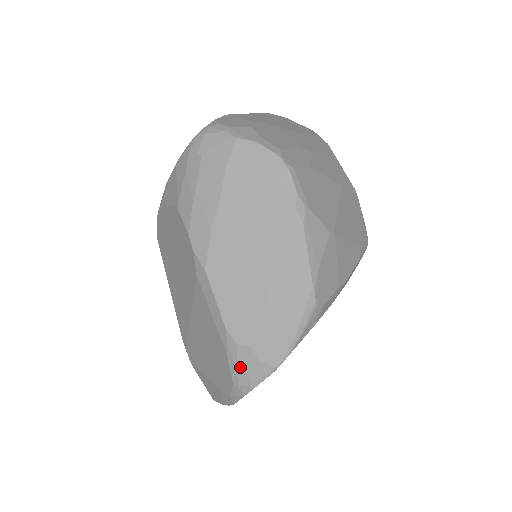
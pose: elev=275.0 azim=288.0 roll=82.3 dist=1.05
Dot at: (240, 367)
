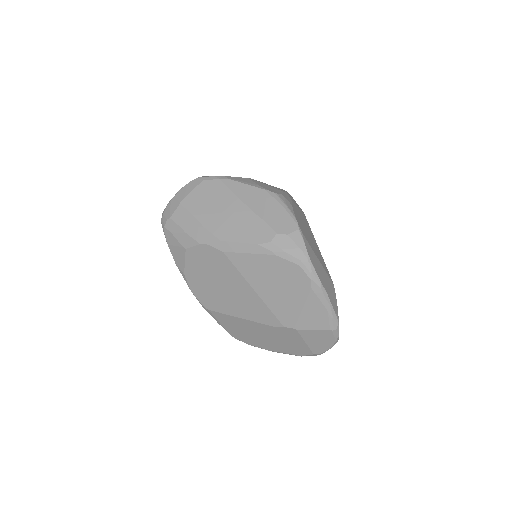
Dot at: (287, 250)
